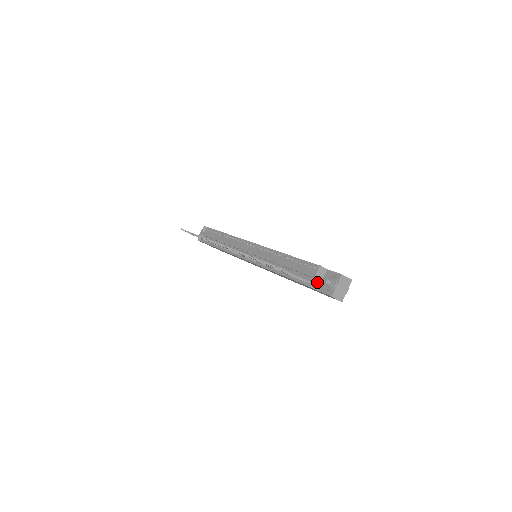
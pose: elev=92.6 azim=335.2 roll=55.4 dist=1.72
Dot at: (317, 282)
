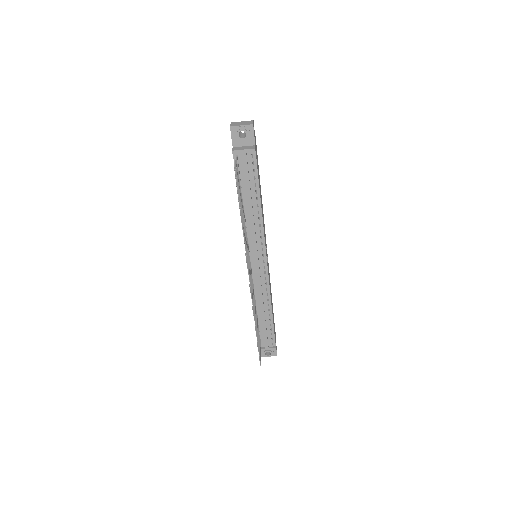
Dot at: (264, 347)
